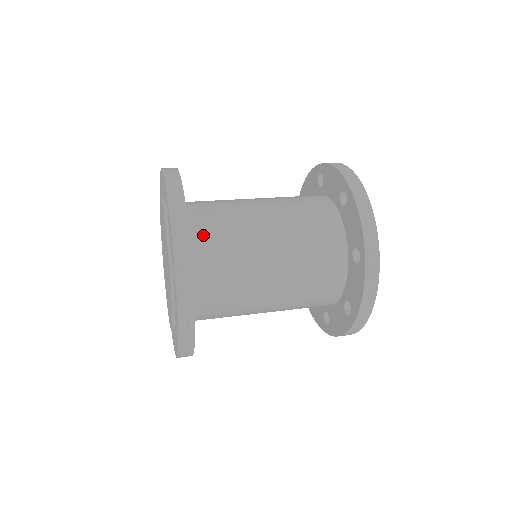
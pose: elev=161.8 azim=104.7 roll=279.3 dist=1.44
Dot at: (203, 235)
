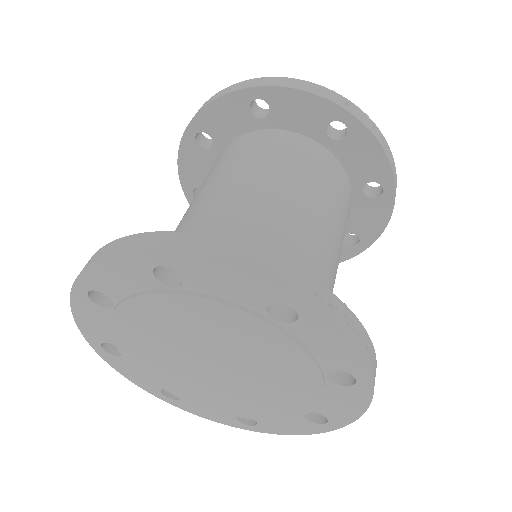
Dot at: occluded
